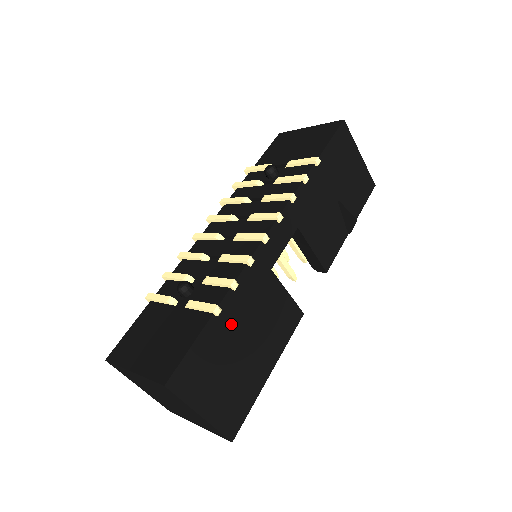
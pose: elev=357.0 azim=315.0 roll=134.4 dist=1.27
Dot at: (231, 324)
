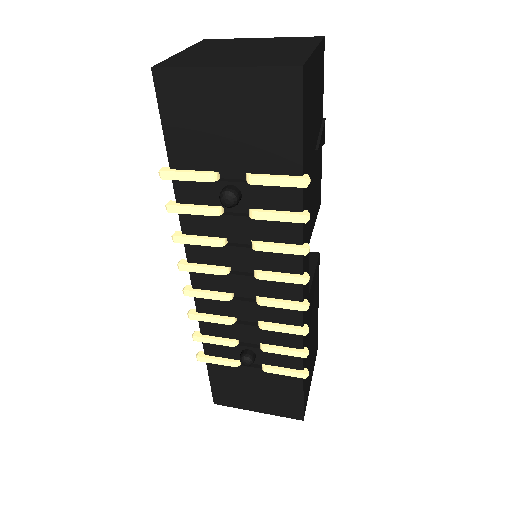
Dot at: occluded
